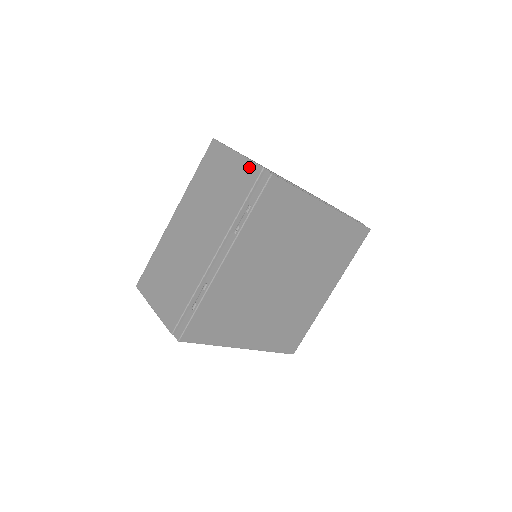
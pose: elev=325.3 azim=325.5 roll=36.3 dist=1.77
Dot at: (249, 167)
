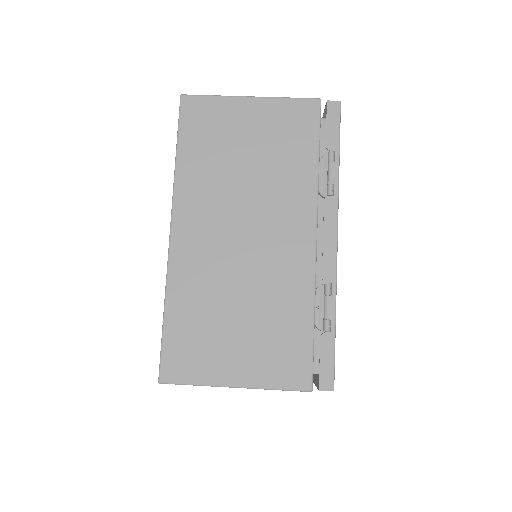
Dot at: (293, 106)
